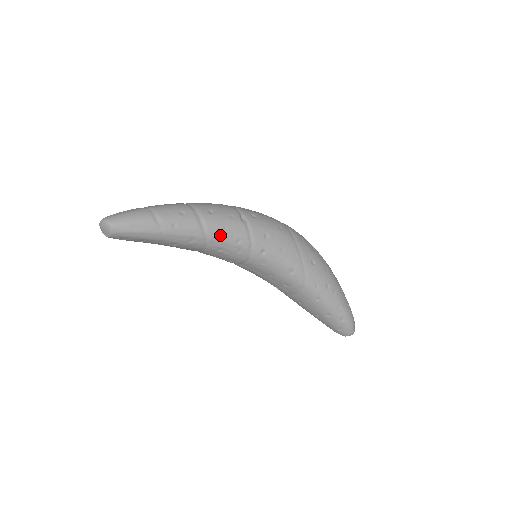
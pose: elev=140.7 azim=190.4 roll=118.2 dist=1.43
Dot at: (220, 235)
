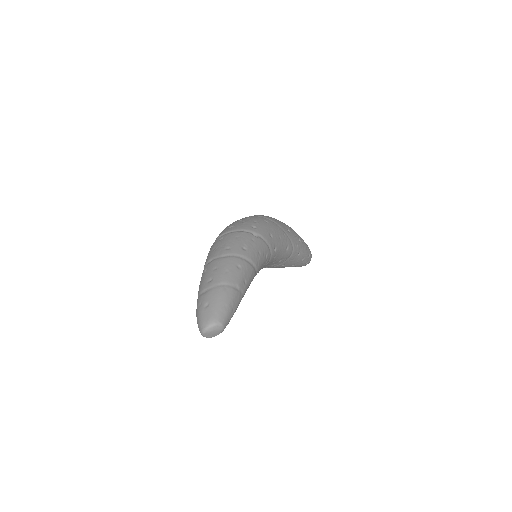
Dot at: (260, 261)
